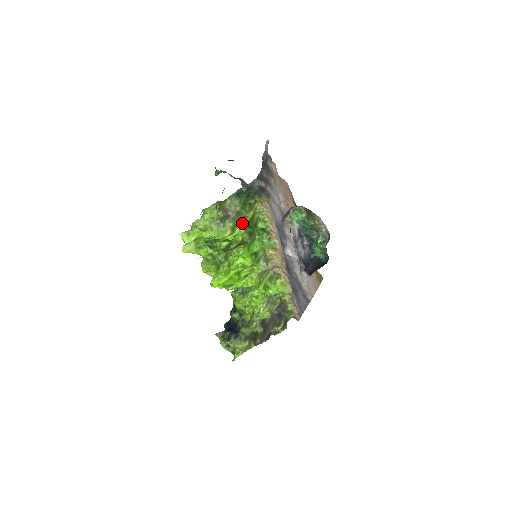
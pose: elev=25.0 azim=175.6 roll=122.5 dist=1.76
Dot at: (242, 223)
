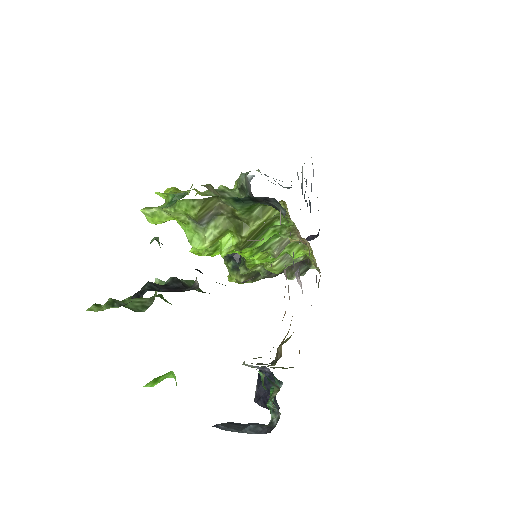
Dot at: (236, 233)
